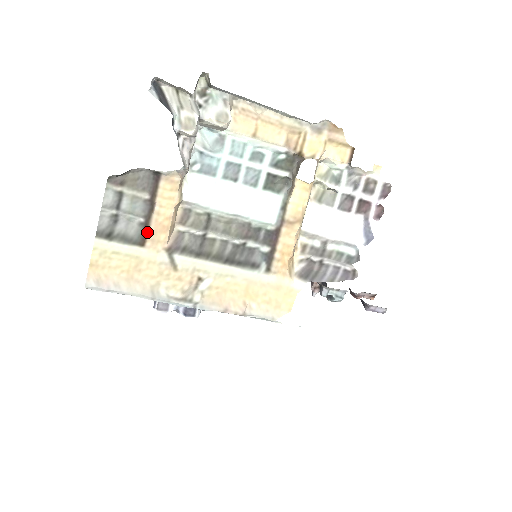
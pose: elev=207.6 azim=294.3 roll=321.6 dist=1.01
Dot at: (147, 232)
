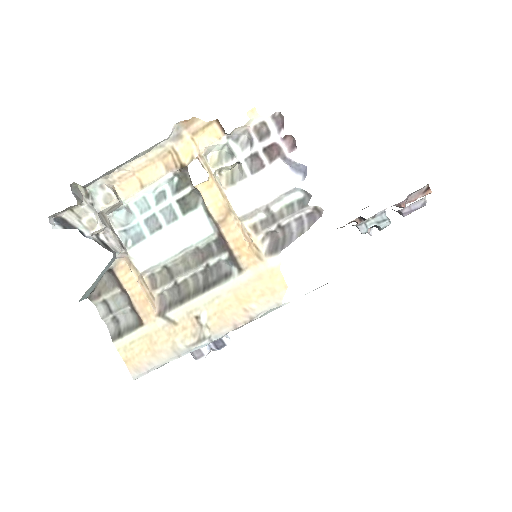
Dot at: (137, 313)
